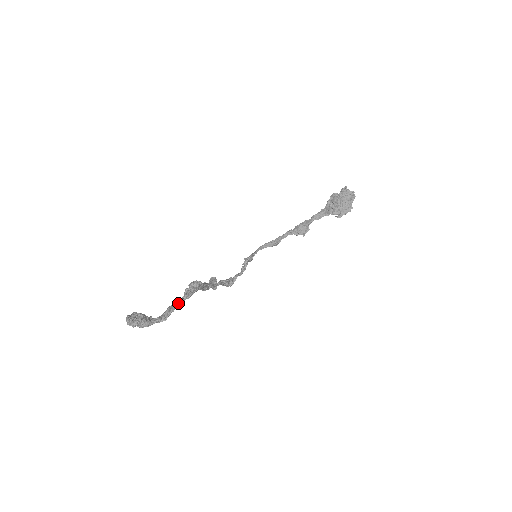
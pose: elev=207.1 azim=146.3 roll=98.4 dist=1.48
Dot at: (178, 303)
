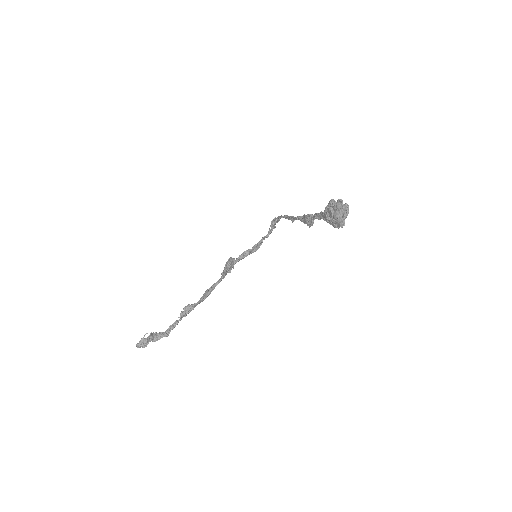
Dot at: (174, 326)
